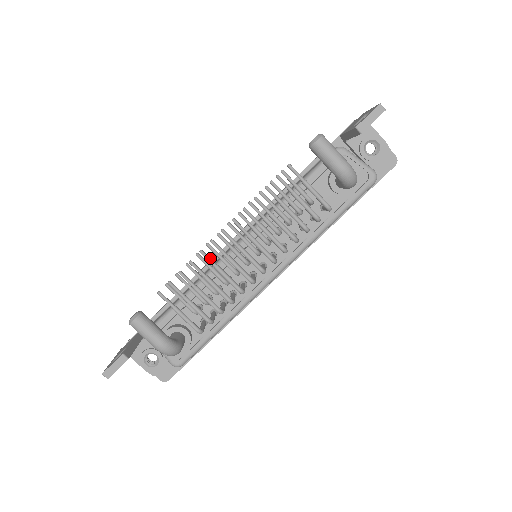
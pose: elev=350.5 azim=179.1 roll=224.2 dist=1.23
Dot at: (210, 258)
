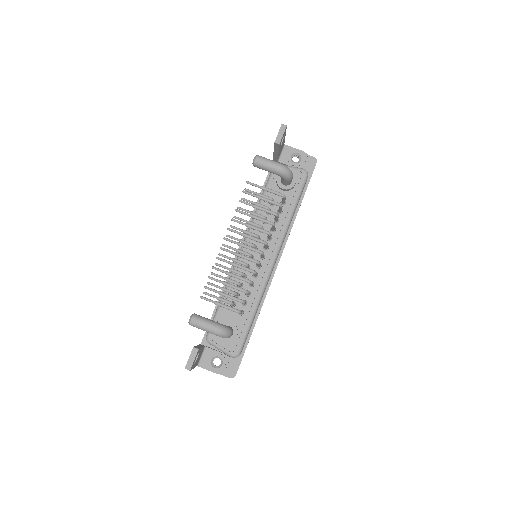
Dot at: (224, 259)
